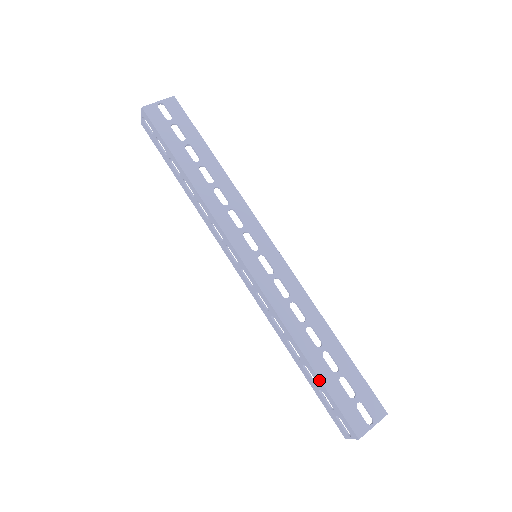
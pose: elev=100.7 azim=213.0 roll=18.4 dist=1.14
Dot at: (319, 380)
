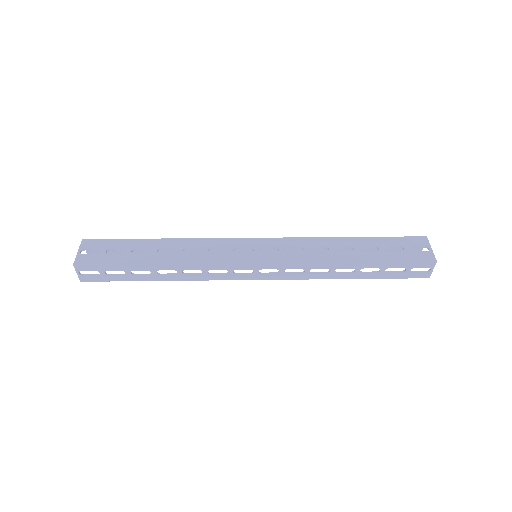
Dot at: (379, 263)
